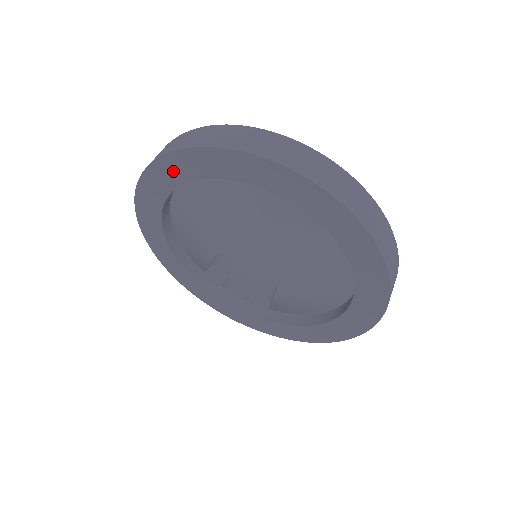
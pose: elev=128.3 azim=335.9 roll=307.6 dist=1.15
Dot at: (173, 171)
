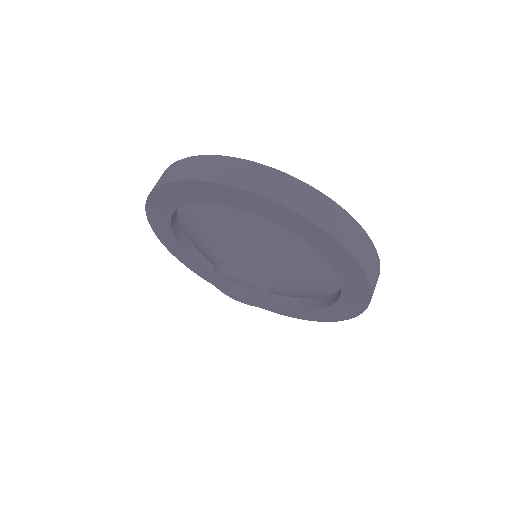
Dot at: (178, 194)
